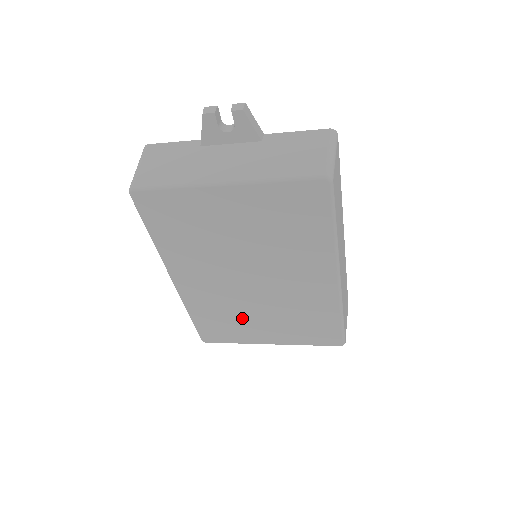
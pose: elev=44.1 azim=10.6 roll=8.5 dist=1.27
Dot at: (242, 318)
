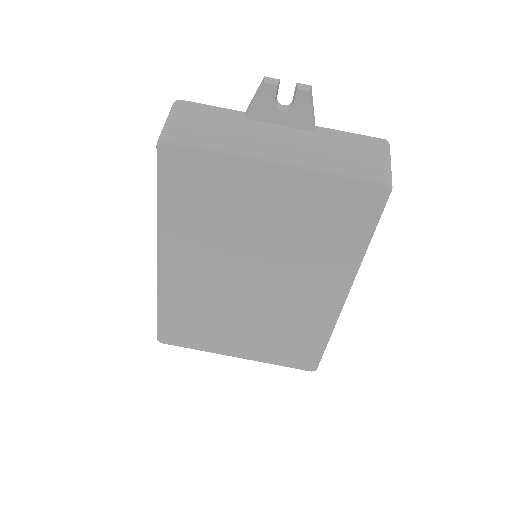
Dot at: (219, 322)
